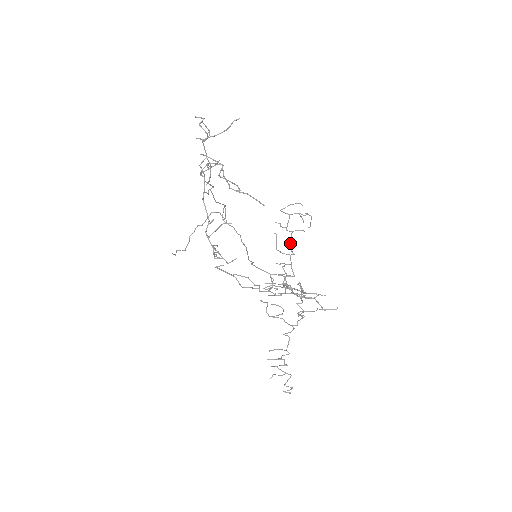
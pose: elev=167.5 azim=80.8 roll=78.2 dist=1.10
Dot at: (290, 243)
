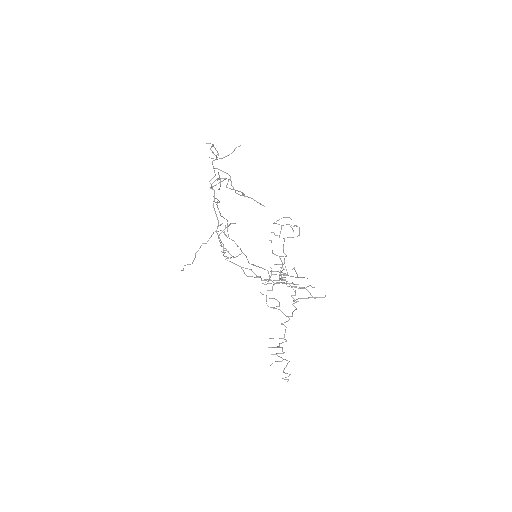
Dot at: (283, 247)
